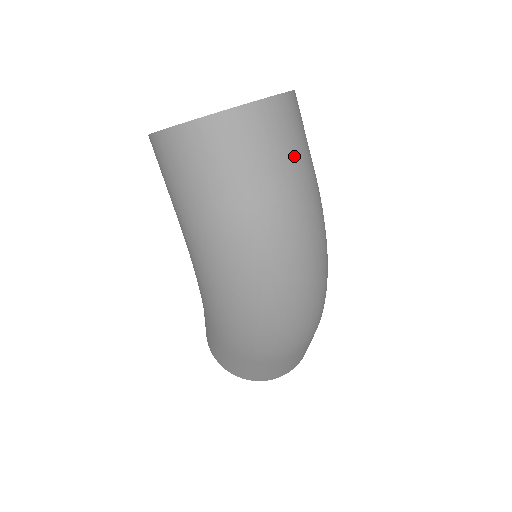
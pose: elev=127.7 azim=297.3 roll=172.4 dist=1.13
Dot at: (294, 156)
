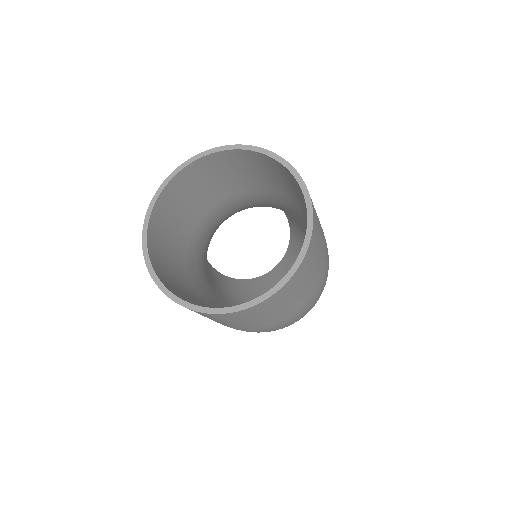
Dot at: (313, 278)
